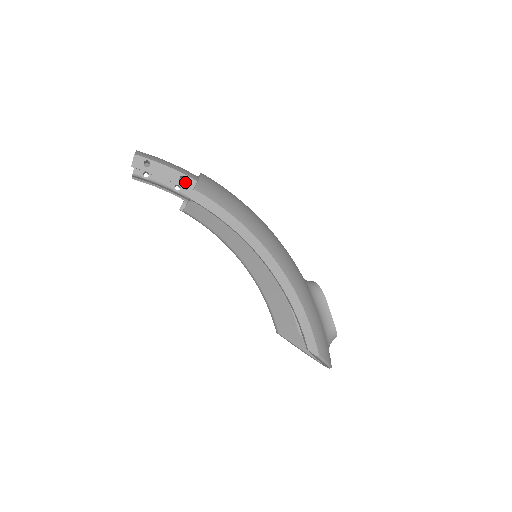
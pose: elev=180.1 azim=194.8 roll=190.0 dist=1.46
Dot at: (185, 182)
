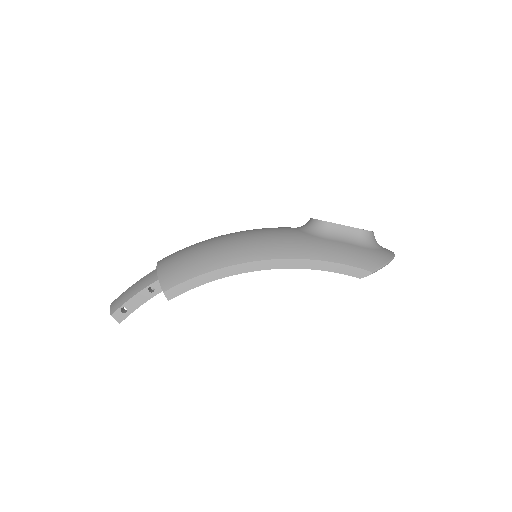
Dot at: (155, 289)
